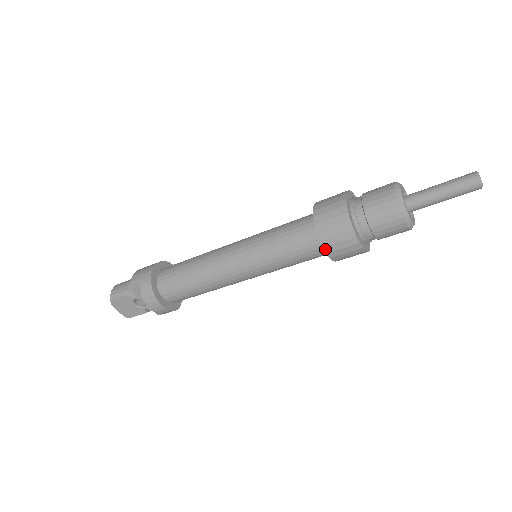
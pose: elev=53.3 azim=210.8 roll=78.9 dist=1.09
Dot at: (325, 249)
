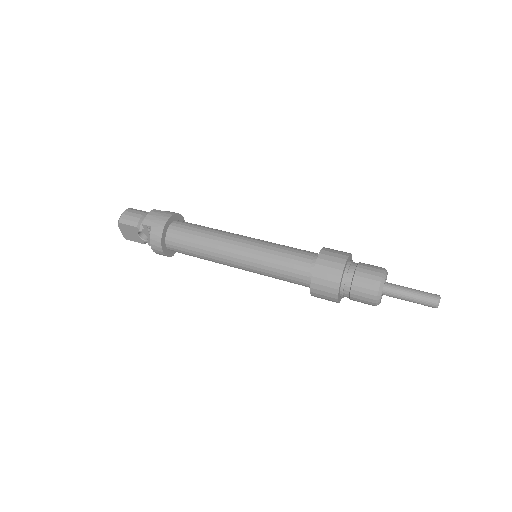
Dot at: (311, 289)
